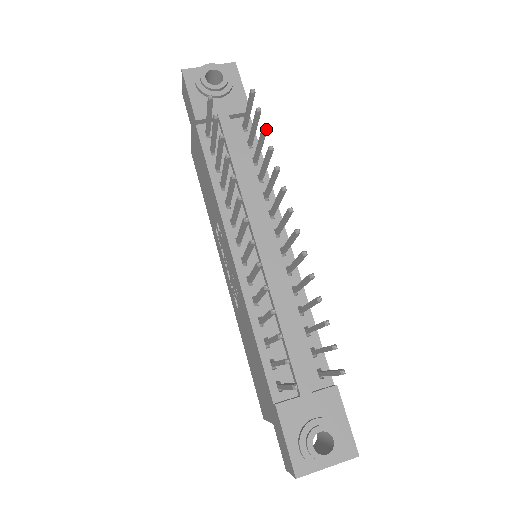
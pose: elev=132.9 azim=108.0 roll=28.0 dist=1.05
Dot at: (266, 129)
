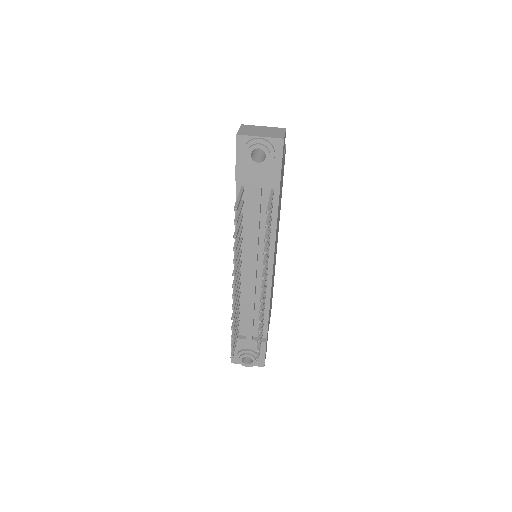
Dot at: occluded
